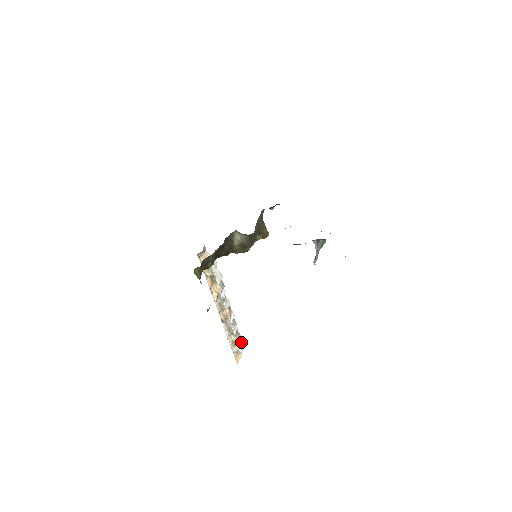
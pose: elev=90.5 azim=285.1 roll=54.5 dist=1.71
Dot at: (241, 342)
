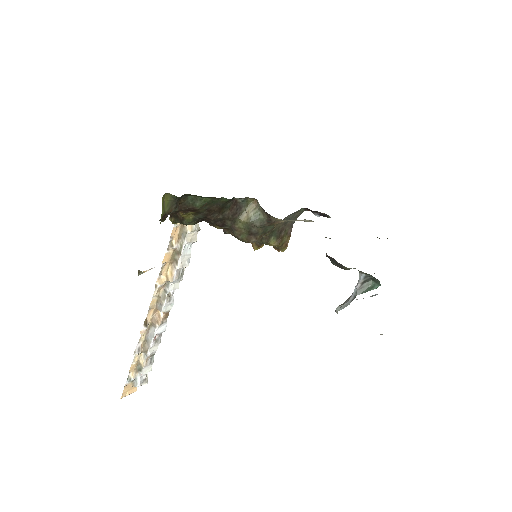
Dot at: (147, 373)
